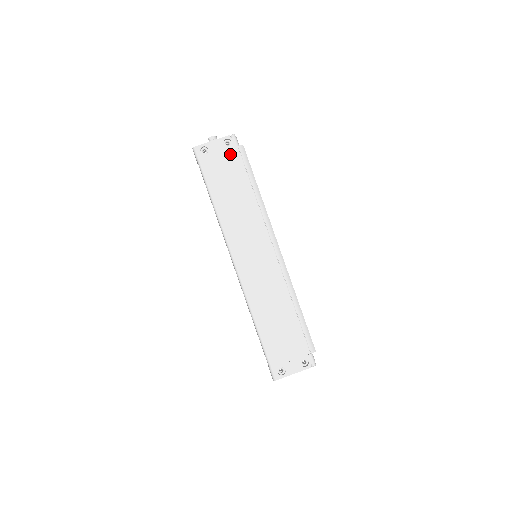
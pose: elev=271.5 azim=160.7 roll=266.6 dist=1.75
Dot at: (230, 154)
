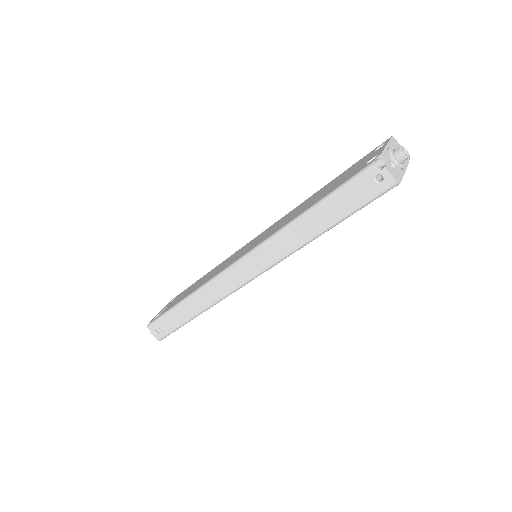
Dot at: occluded
